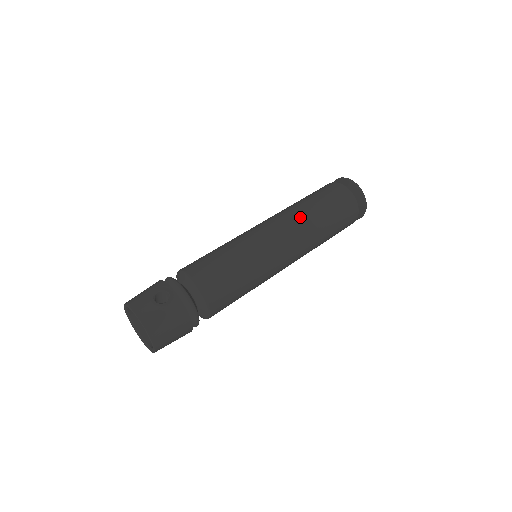
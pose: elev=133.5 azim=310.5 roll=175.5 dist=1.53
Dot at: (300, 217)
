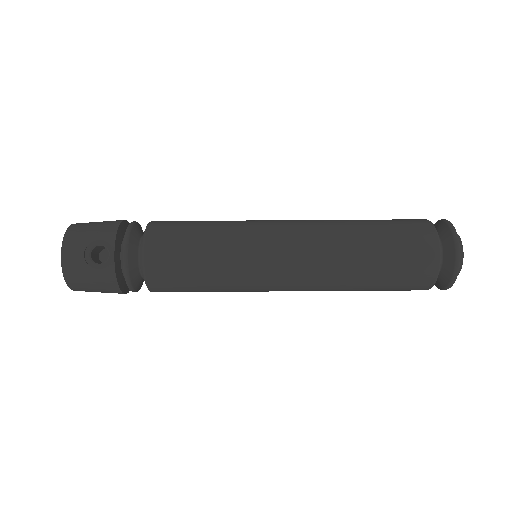
Dot at: (334, 259)
